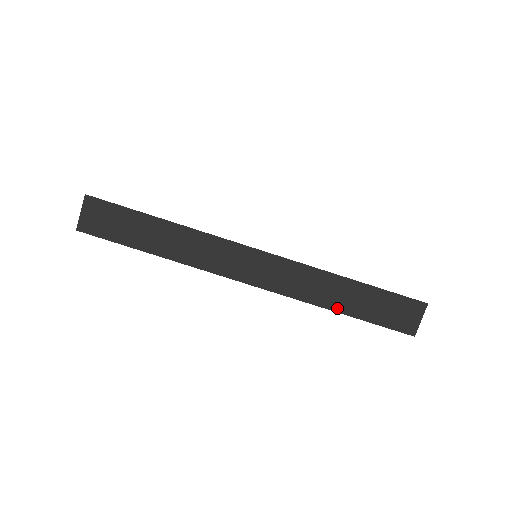
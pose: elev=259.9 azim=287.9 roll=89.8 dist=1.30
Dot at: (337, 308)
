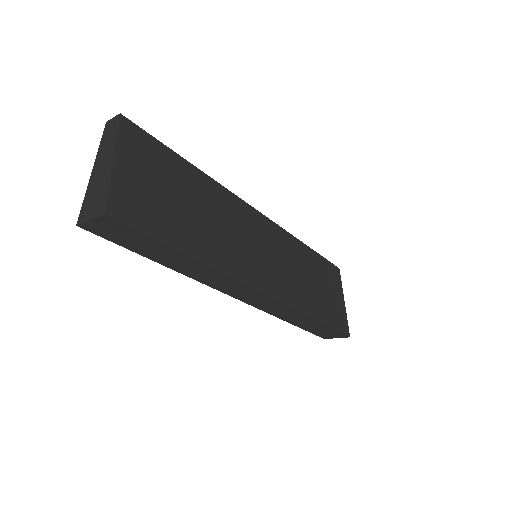
Dot at: (289, 321)
